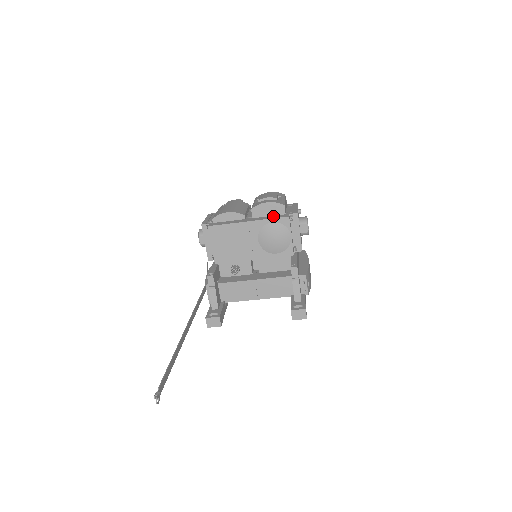
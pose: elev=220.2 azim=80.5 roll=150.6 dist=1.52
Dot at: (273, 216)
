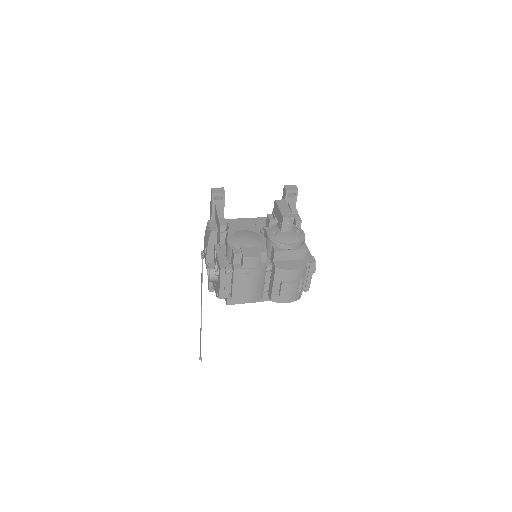
Dot at: occluded
